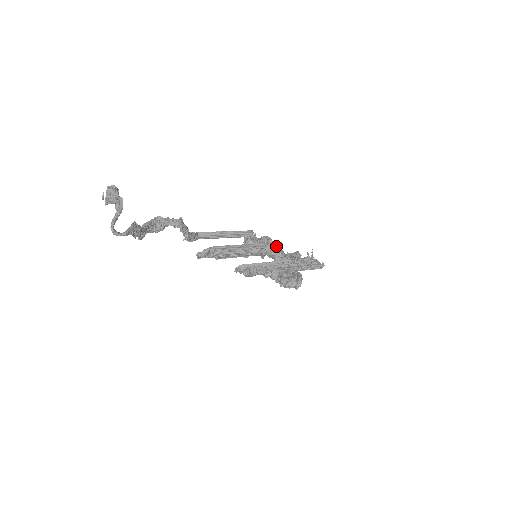
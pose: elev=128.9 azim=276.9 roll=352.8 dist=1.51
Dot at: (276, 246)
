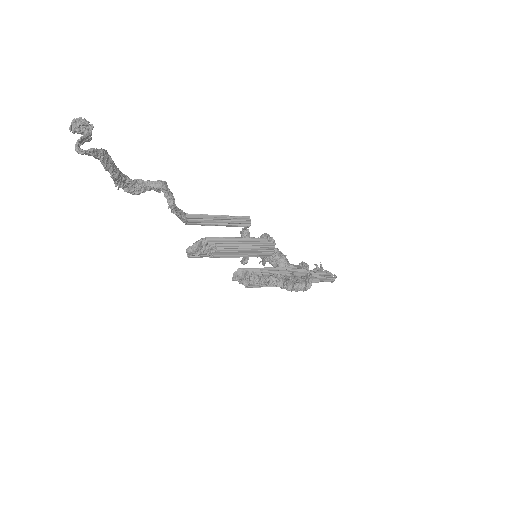
Dot at: occluded
